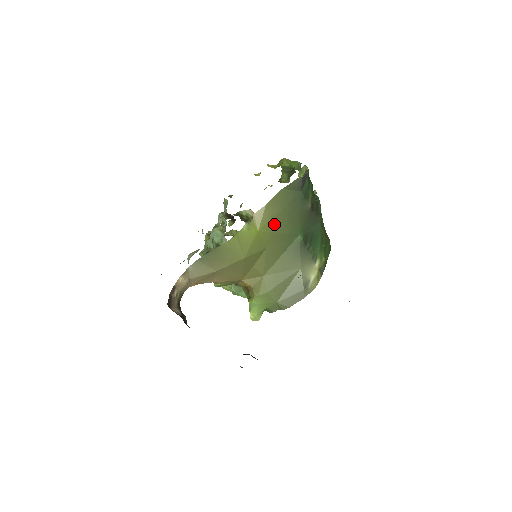
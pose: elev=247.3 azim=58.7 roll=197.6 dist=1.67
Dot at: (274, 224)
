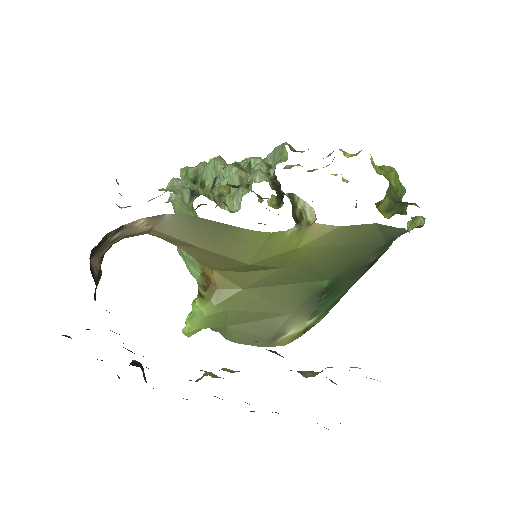
Dot at: (322, 252)
